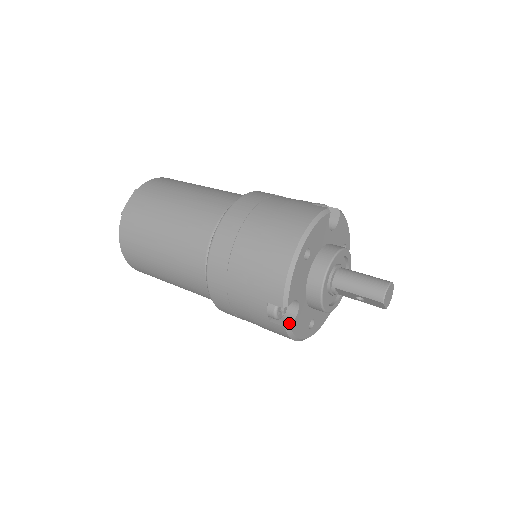
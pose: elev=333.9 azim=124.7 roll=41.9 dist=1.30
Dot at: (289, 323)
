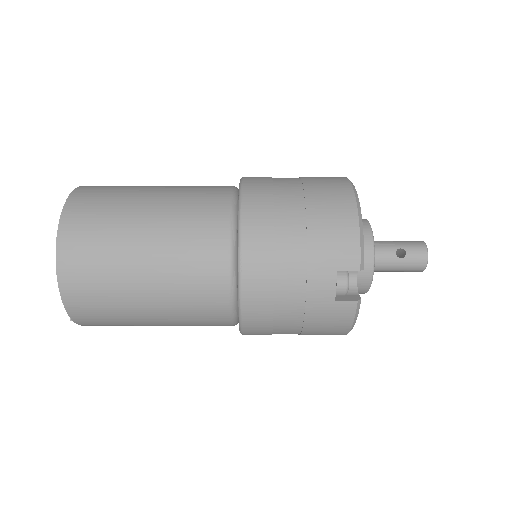
Dot at: occluded
